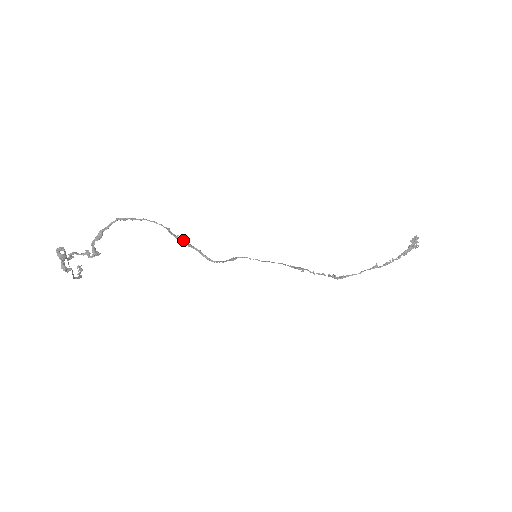
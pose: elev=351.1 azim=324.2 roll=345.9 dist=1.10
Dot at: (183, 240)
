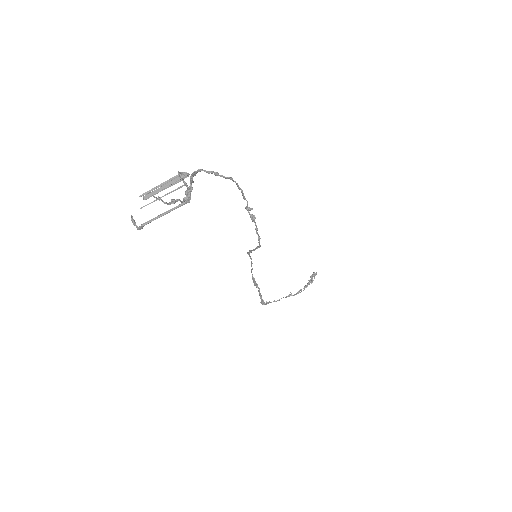
Dot at: (249, 212)
